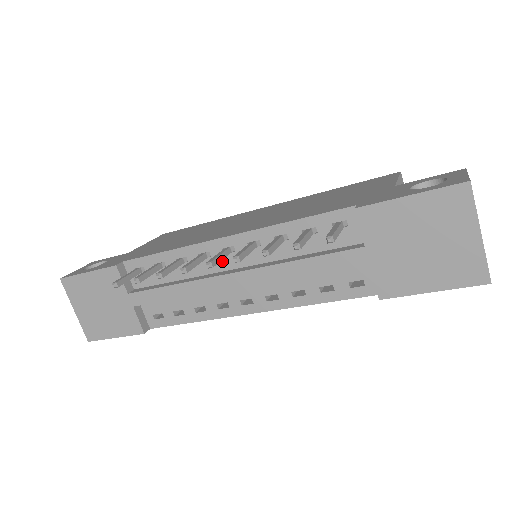
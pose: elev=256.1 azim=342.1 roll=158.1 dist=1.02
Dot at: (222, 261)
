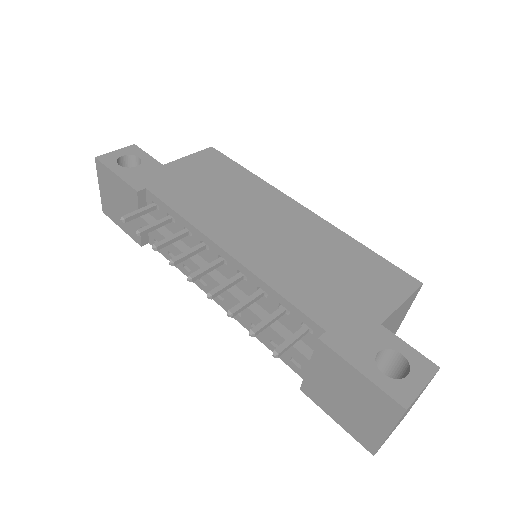
Dot at: occluded
